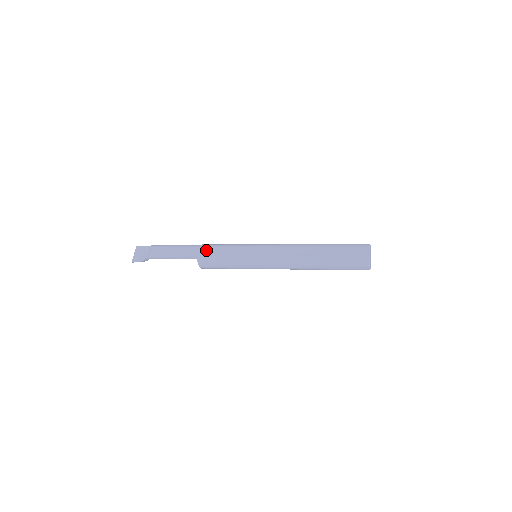
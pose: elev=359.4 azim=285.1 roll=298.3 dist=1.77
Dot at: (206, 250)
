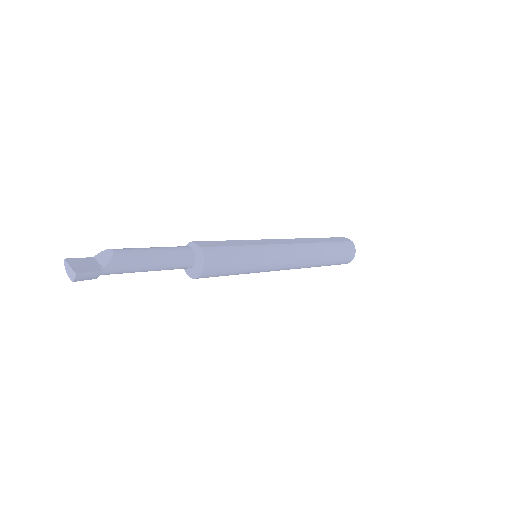
Dot at: (206, 243)
